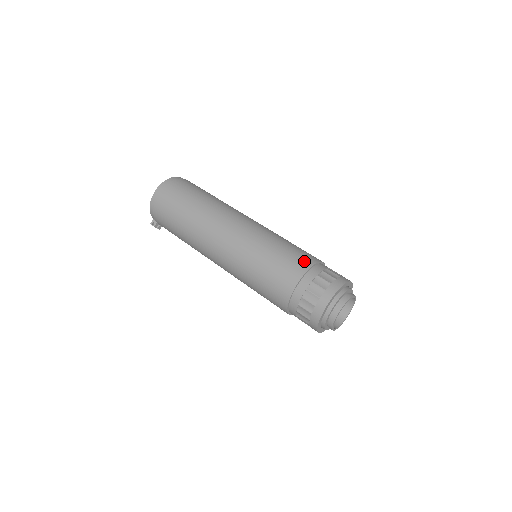
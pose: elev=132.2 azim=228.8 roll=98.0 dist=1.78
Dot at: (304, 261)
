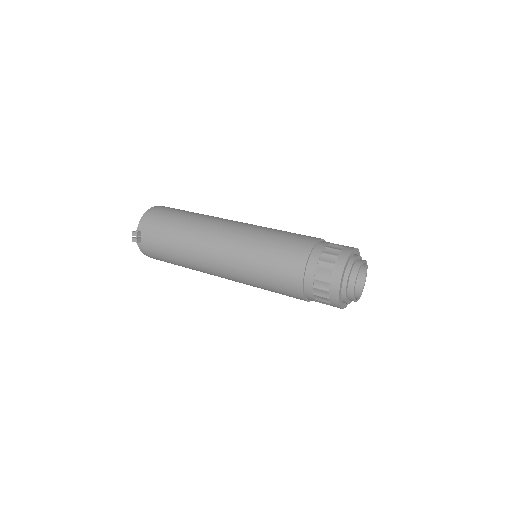
Dot at: occluded
